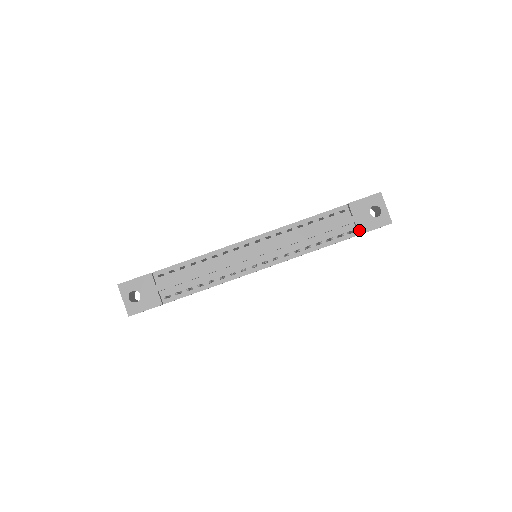
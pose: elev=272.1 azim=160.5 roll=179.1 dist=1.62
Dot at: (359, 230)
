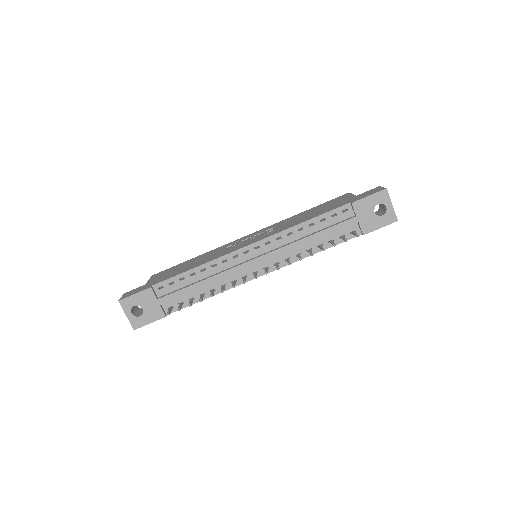
Dot at: (363, 230)
